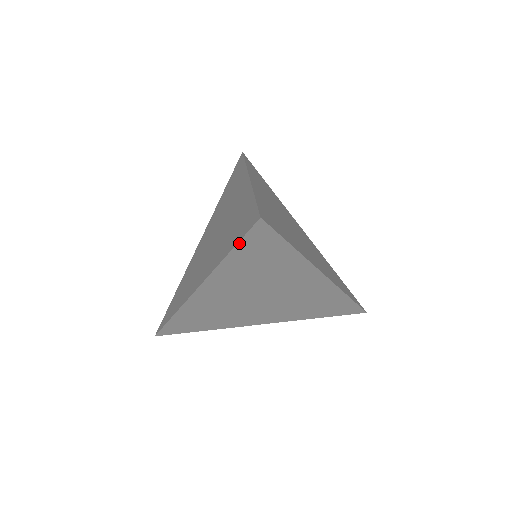
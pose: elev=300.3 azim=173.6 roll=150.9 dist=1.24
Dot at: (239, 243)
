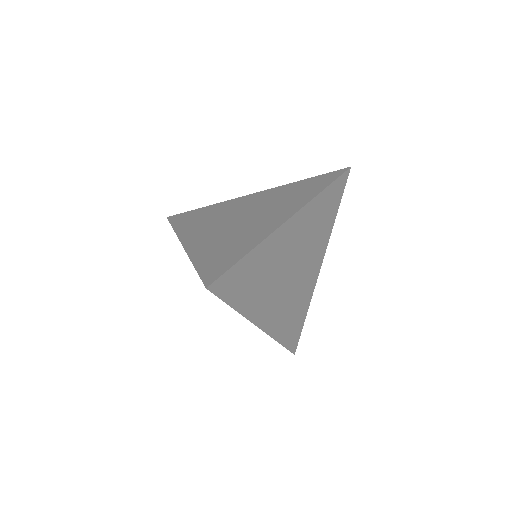
Dot at: (198, 273)
